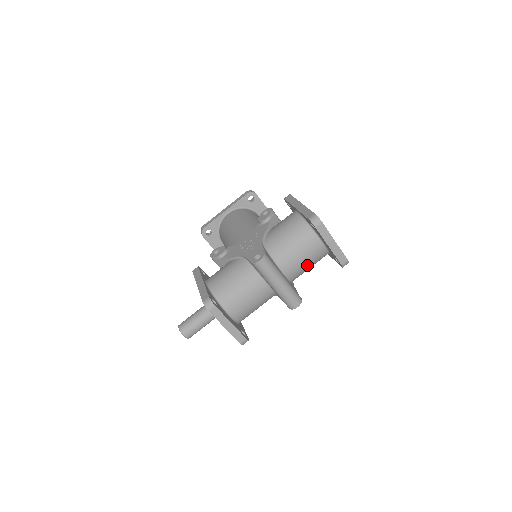
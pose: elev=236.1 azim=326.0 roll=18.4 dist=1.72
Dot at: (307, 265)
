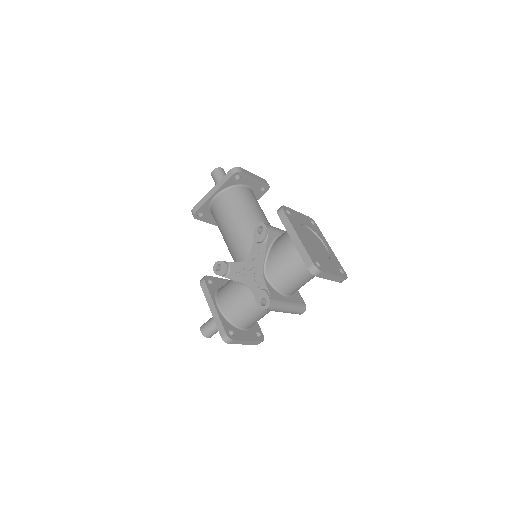
Dot at: (308, 281)
